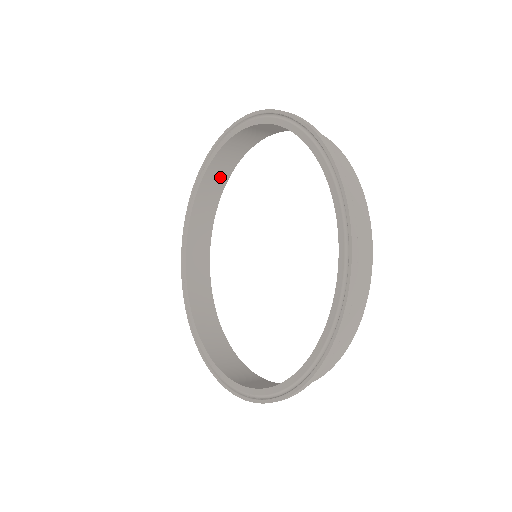
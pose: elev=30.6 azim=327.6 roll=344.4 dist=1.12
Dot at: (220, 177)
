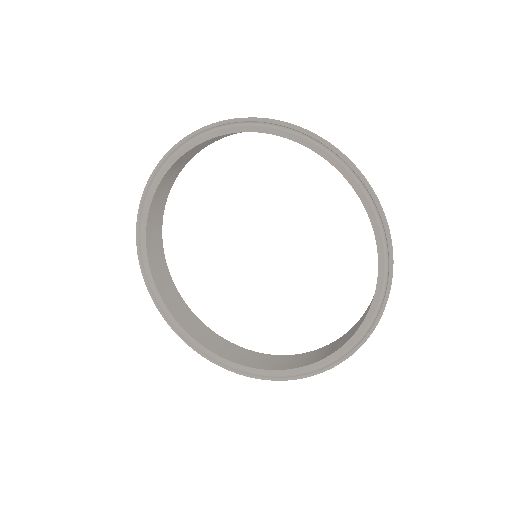
Dot at: (196, 151)
